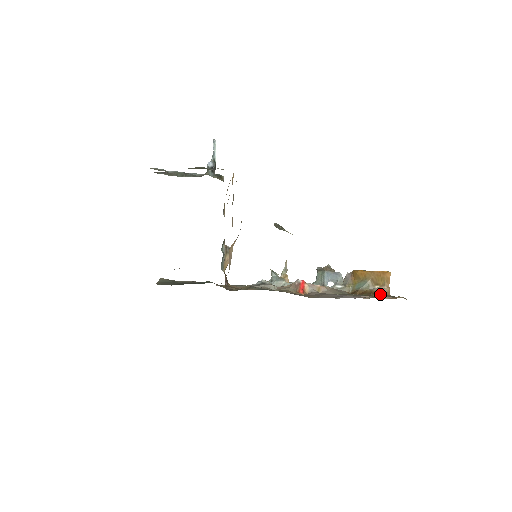
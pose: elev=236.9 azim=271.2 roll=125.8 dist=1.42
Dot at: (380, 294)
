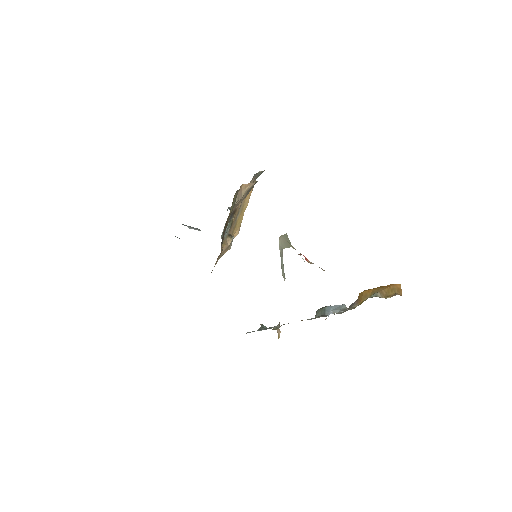
Dot at: occluded
